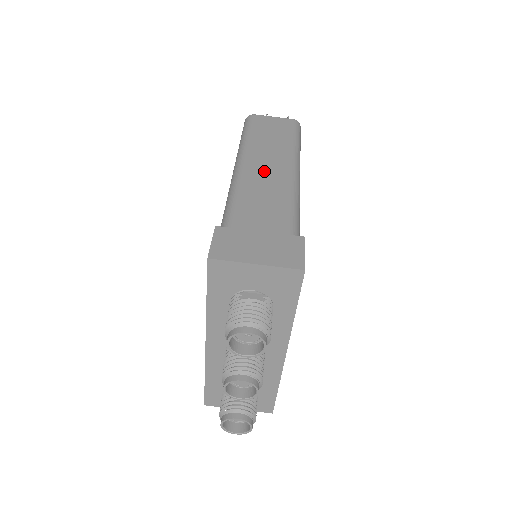
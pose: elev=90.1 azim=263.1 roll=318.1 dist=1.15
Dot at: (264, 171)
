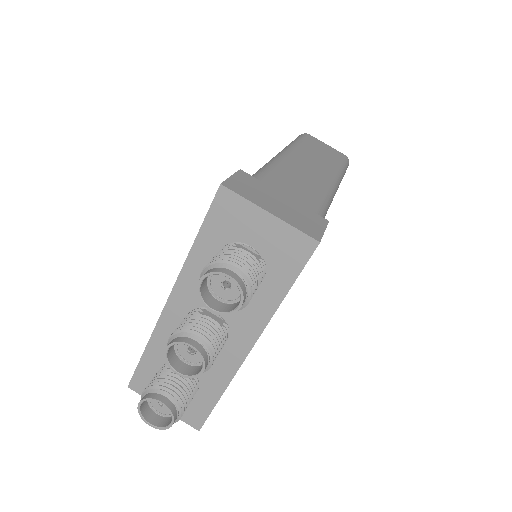
Dot at: (304, 169)
